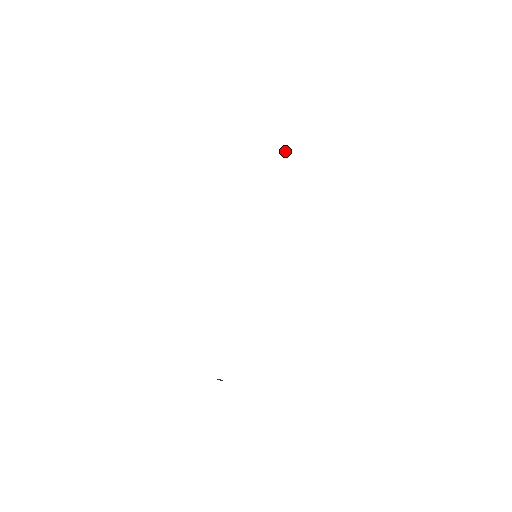
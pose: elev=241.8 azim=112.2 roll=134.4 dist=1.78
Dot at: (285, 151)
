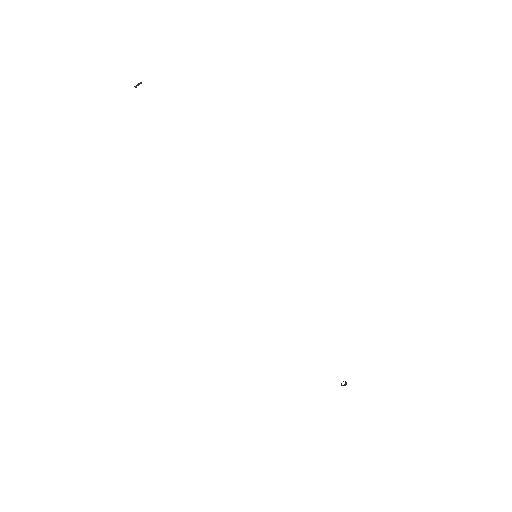
Dot at: (135, 87)
